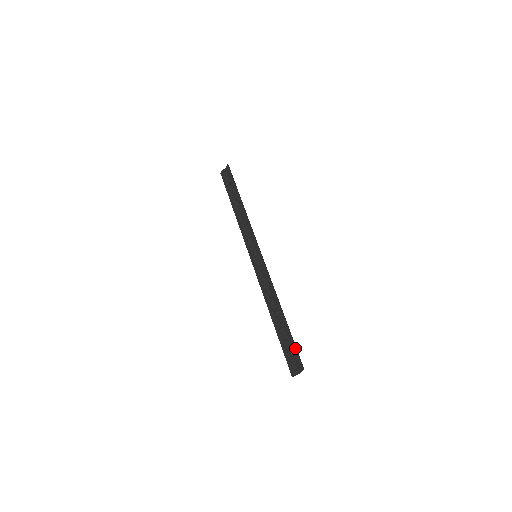
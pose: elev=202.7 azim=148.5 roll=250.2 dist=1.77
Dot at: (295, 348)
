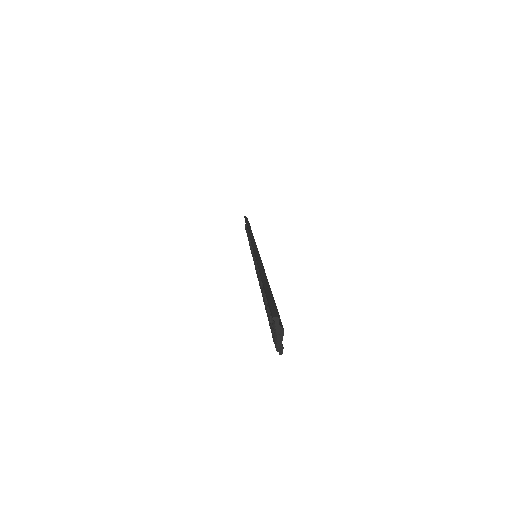
Dot at: (267, 299)
